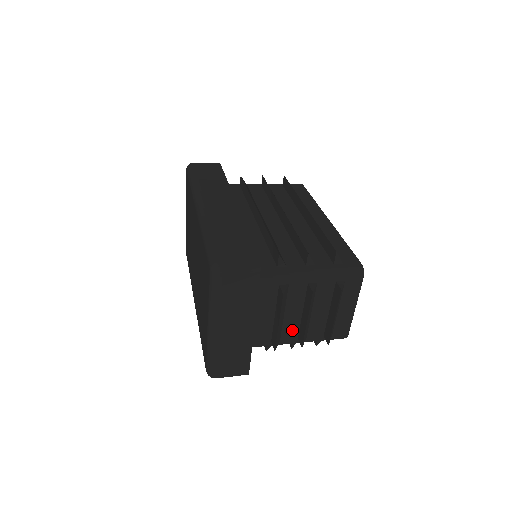
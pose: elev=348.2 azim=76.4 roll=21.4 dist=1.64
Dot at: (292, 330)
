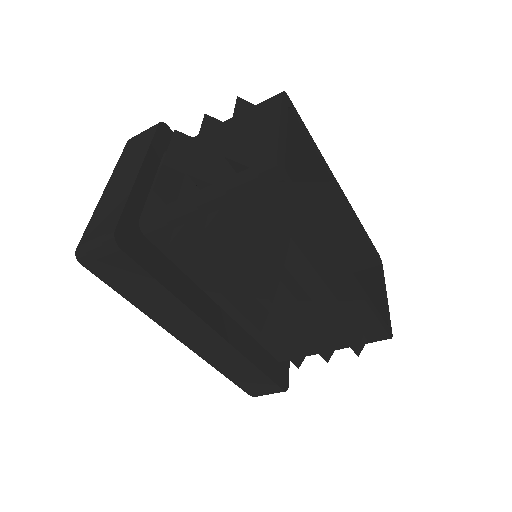
Dot at: occluded
